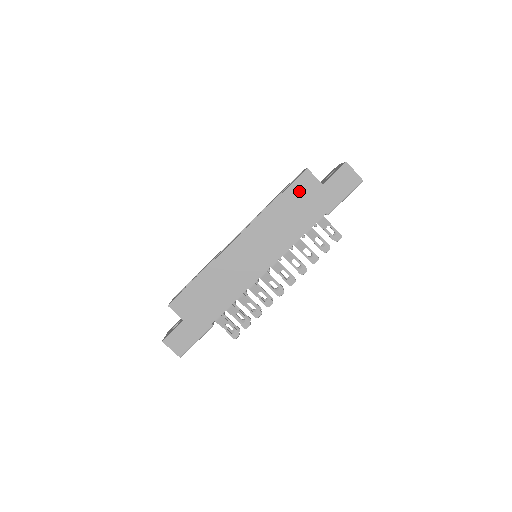
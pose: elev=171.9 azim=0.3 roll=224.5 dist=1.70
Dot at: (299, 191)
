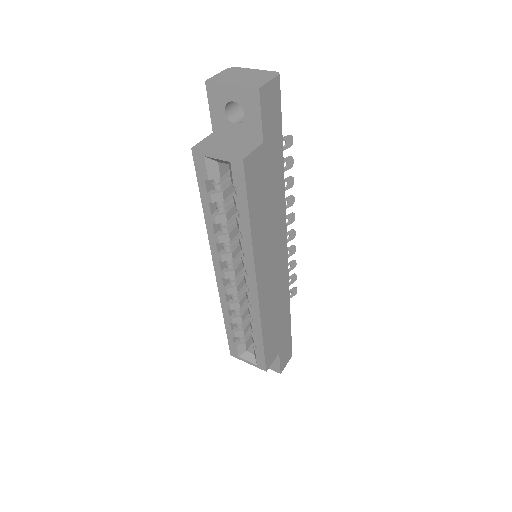
Dot at: (256, 184)
